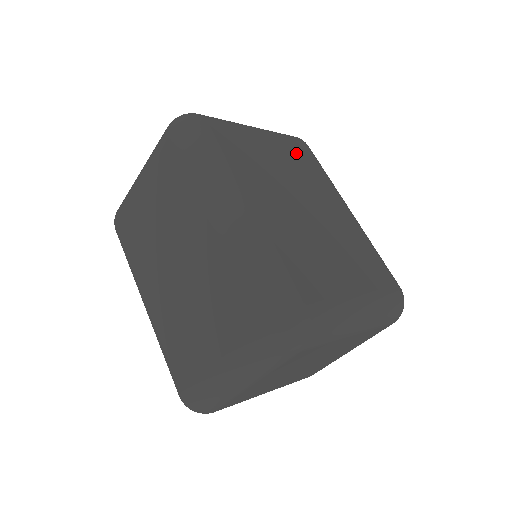
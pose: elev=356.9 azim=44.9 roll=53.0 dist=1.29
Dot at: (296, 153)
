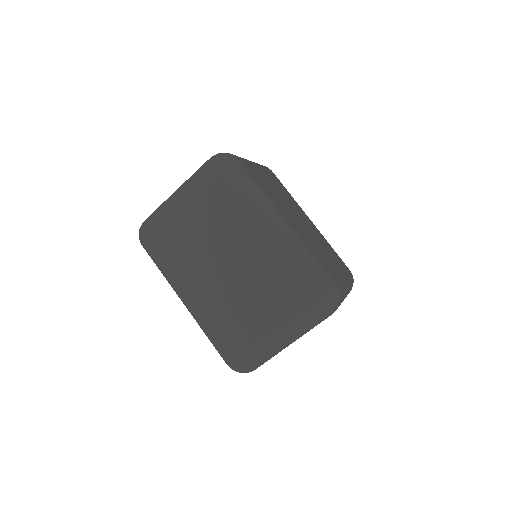
Dot at: (275, 180)
